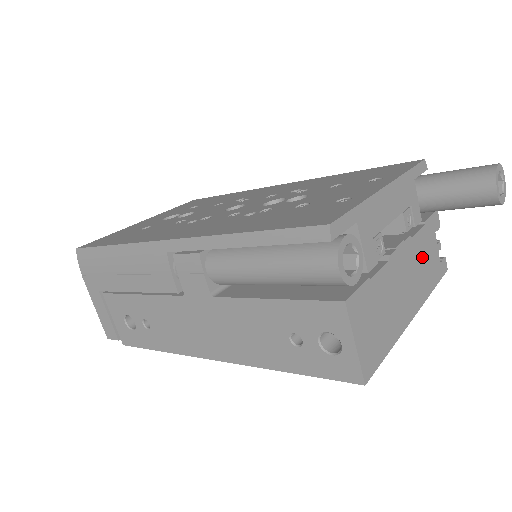
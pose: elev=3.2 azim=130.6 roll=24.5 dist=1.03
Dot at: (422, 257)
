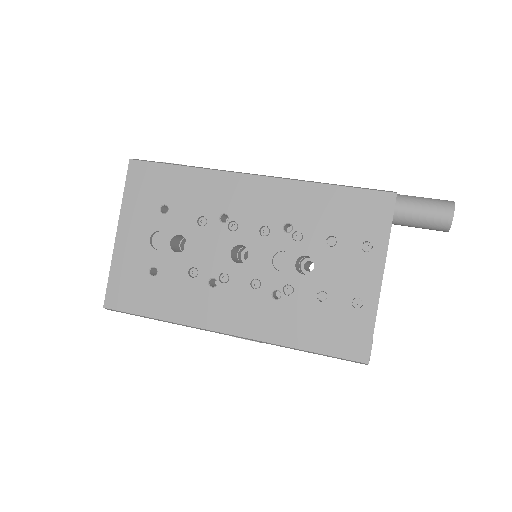
Dot at: occluded
